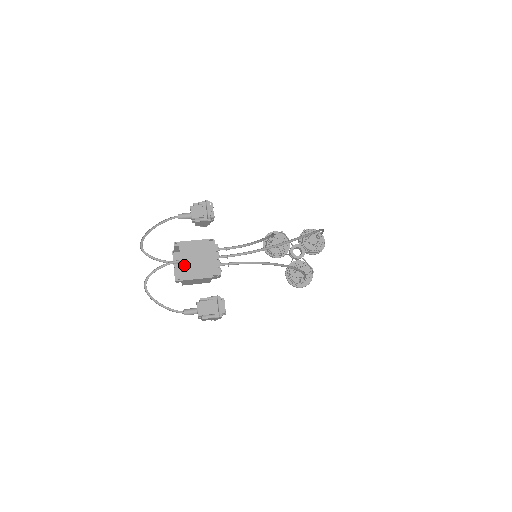
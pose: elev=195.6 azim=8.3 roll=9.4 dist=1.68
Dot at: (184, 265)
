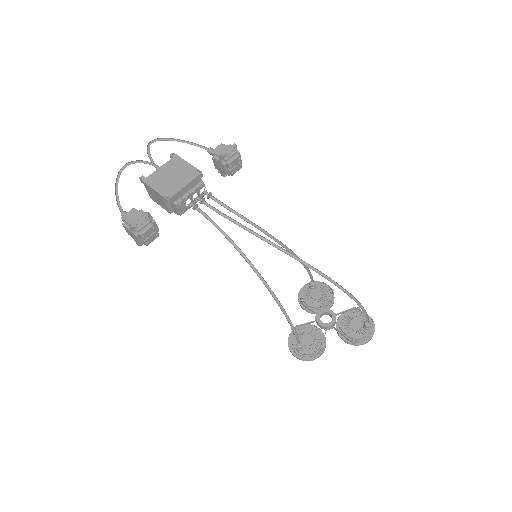
Dot at: (158, 172)
